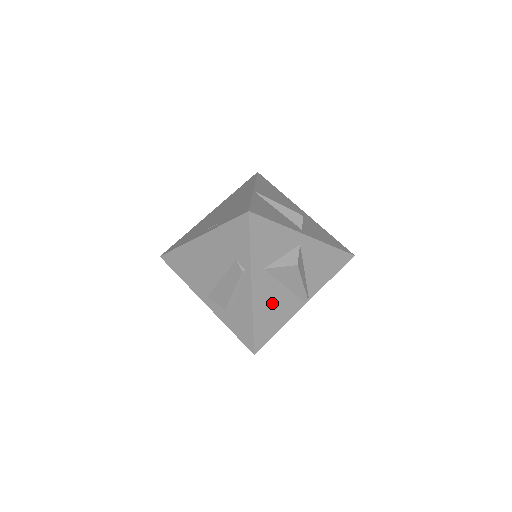
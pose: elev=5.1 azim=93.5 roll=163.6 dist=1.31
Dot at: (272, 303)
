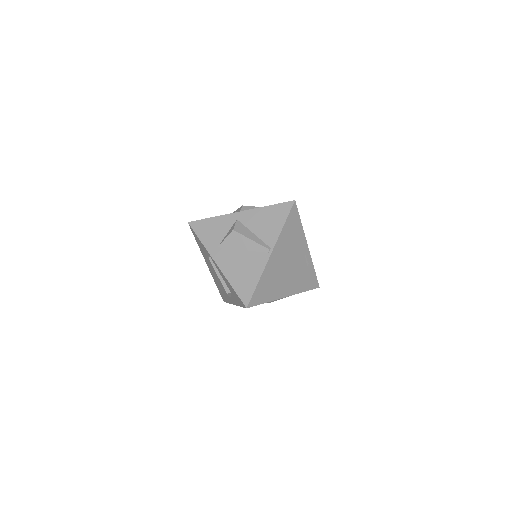
Dot at: (239, 266)
